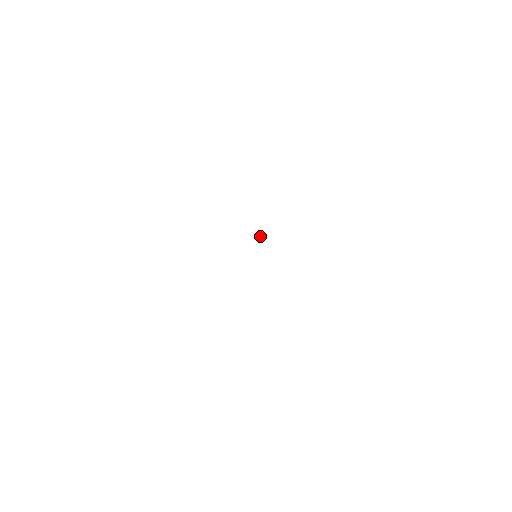
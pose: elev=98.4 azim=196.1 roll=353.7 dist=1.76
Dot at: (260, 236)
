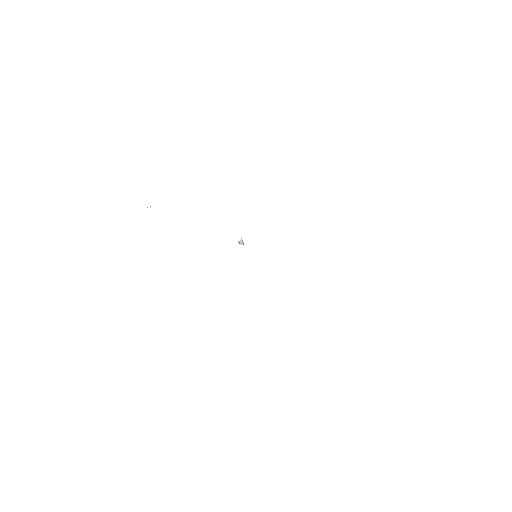
Dot at: (241, 241)
